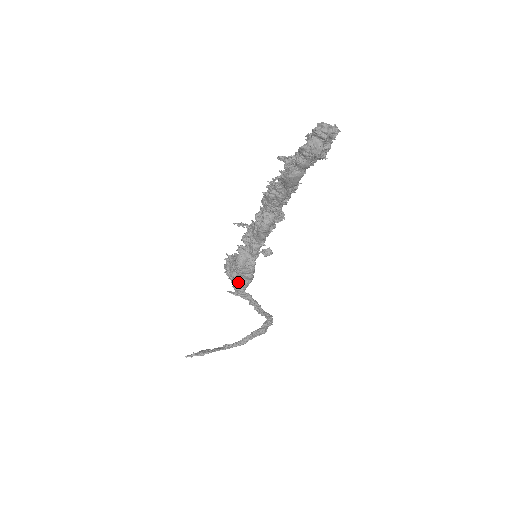
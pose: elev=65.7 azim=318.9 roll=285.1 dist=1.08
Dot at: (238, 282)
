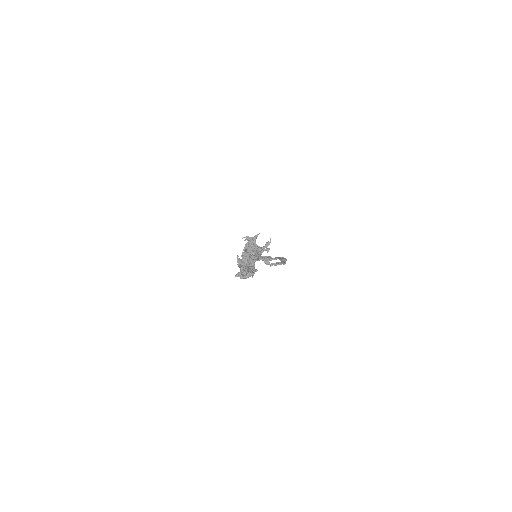
Dot at: occluded
